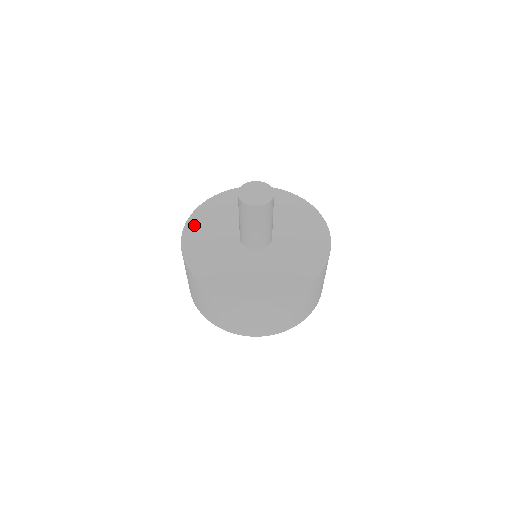
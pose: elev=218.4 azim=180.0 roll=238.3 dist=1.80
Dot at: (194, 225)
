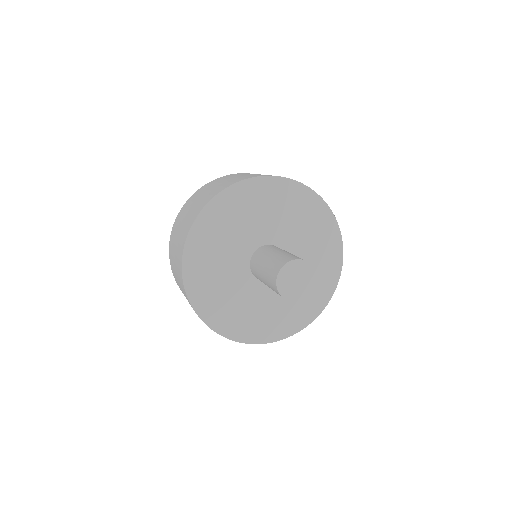
Dot at: (213, 316)
